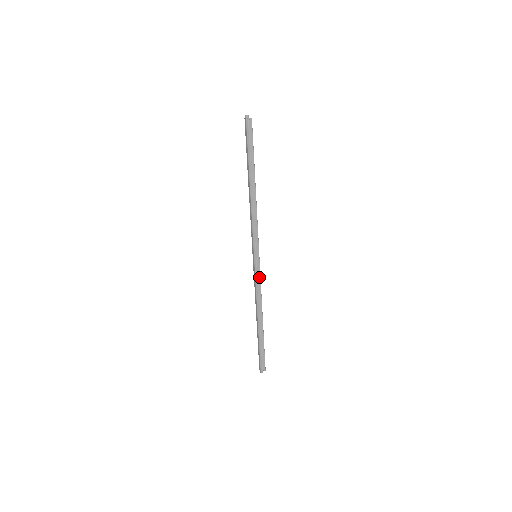
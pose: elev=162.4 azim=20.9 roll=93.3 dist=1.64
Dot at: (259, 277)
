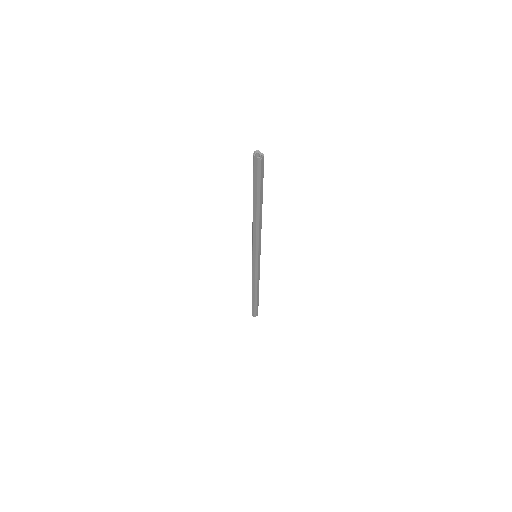
Dot at: (259, 269)
